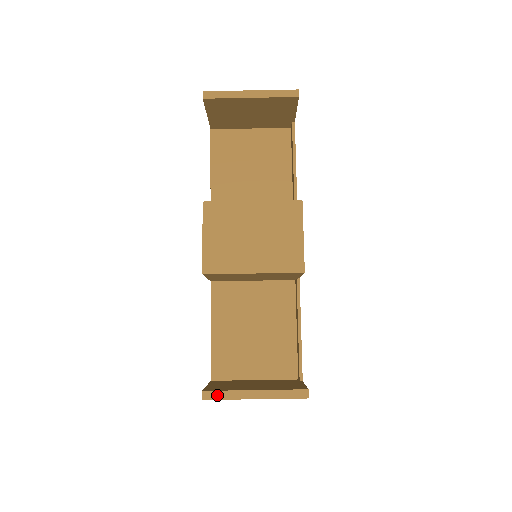
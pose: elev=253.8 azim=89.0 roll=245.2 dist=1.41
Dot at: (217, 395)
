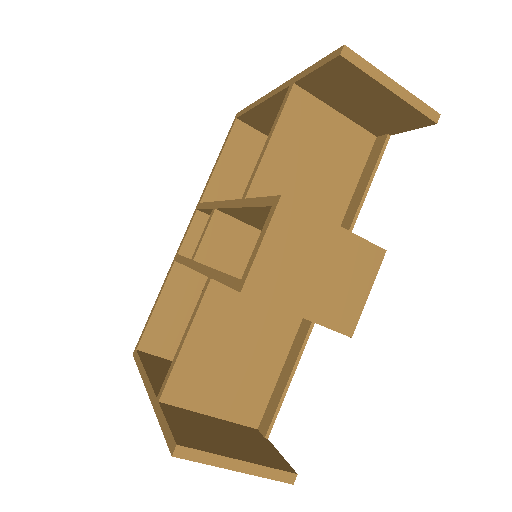
Dot at: (193, 455)
